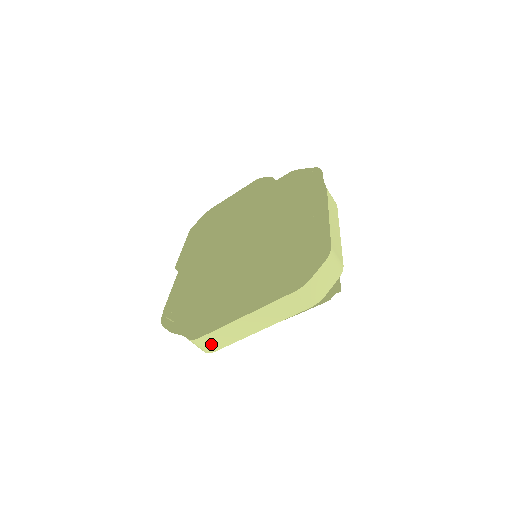
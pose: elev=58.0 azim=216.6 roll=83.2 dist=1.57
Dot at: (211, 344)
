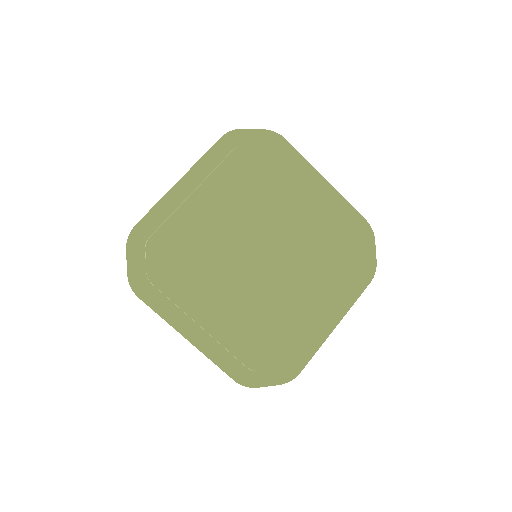
Dot at: occluded
